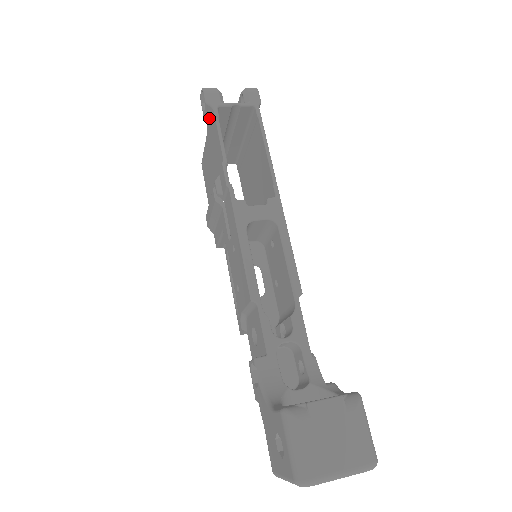
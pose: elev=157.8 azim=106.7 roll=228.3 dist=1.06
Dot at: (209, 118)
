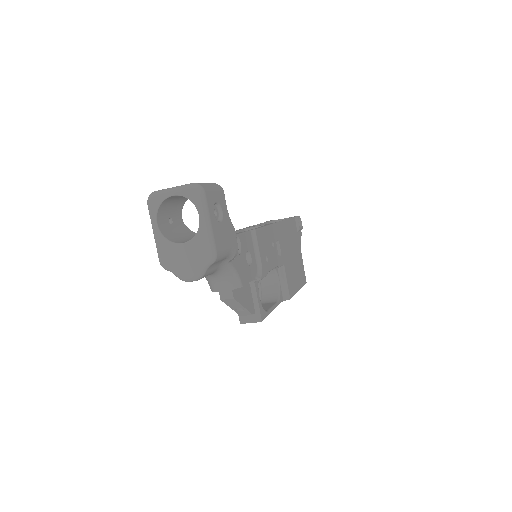
Dot at: occluded
